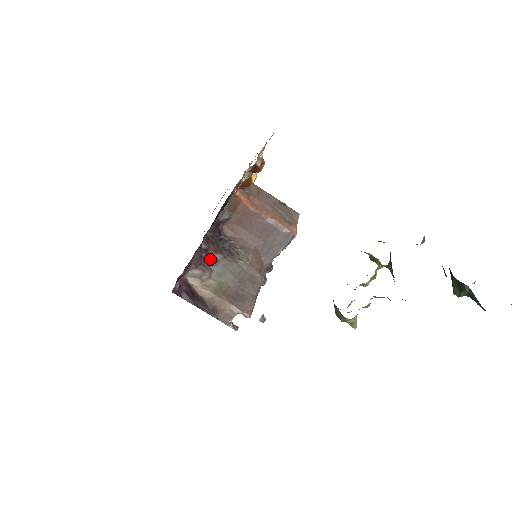
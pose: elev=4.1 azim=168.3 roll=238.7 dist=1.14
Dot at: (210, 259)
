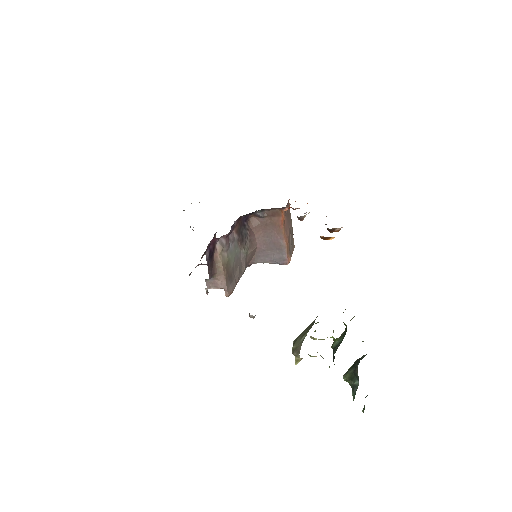
Dot at: (232, 235)
